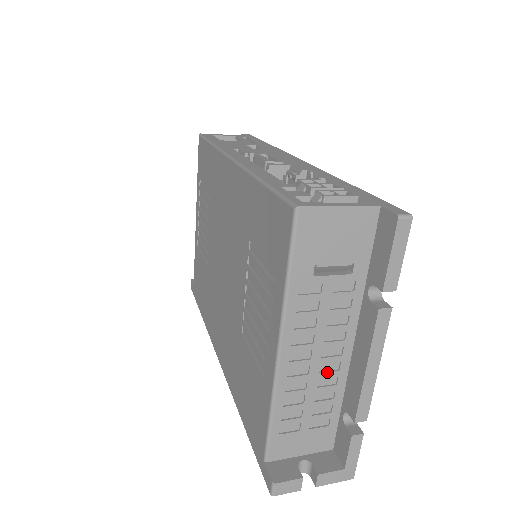
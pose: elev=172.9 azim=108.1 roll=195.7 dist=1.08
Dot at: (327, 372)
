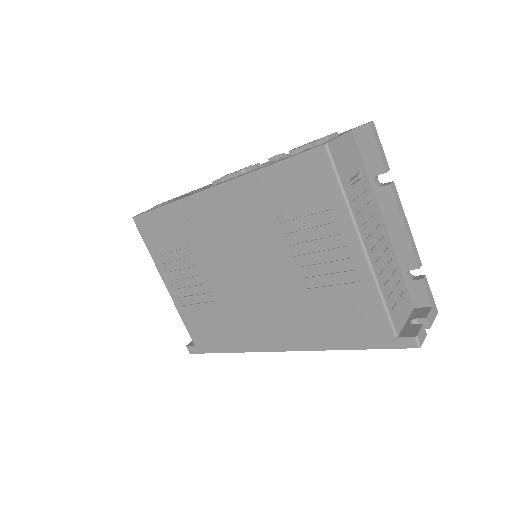
Dot at: (386, 250)
